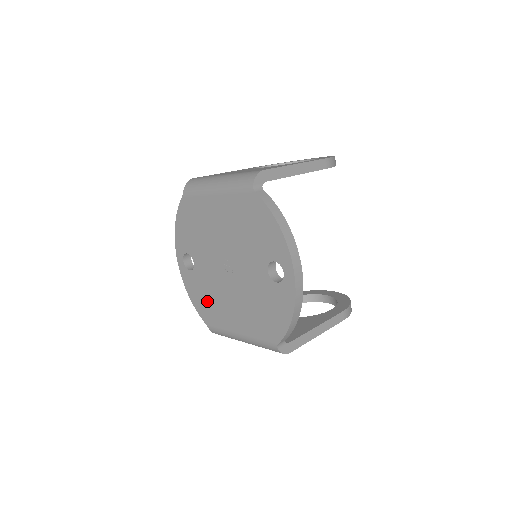
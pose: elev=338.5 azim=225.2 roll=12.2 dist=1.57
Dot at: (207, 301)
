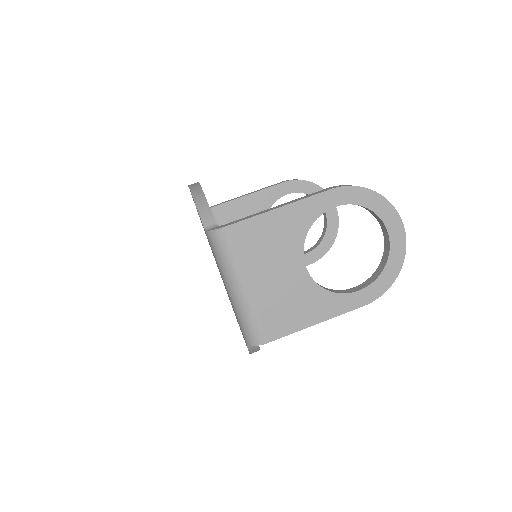
Dot at: occluded
